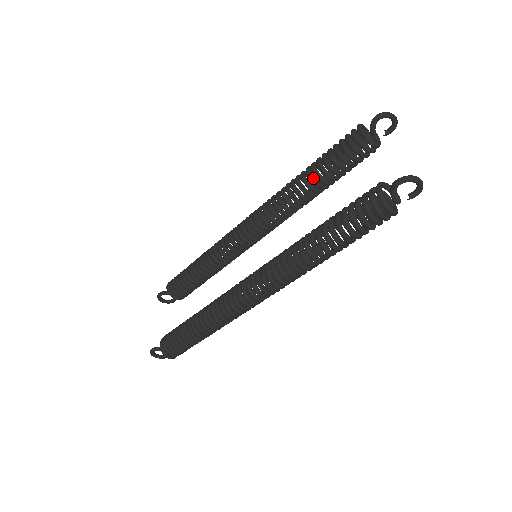
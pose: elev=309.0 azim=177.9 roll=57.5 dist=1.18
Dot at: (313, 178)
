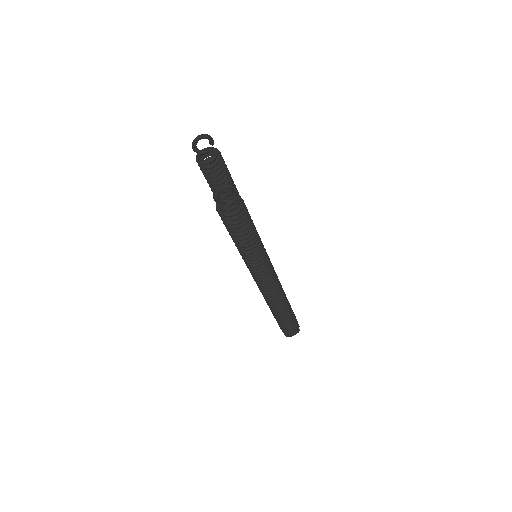
Dot at: occluded
